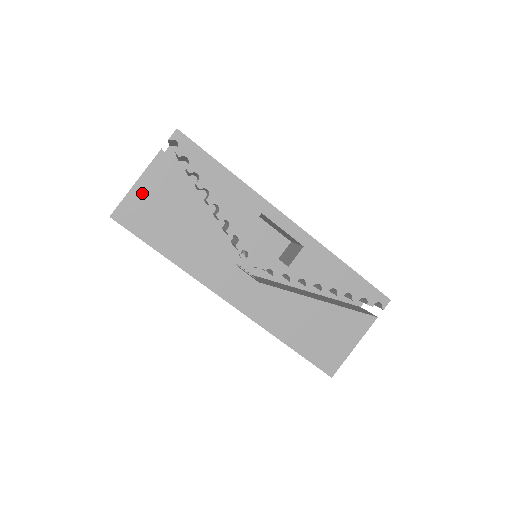
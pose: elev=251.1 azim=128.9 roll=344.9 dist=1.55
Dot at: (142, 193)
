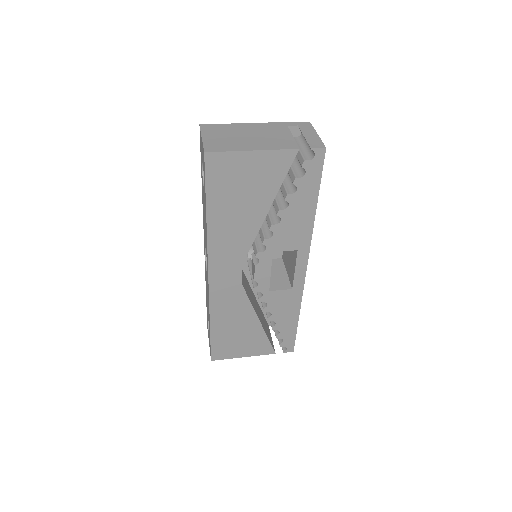
Dot at: (247, 162)
